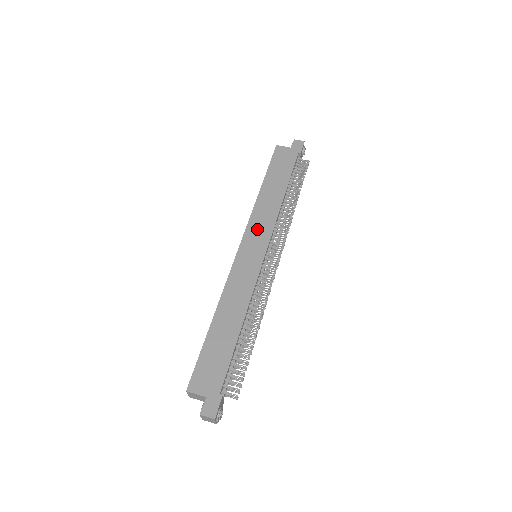
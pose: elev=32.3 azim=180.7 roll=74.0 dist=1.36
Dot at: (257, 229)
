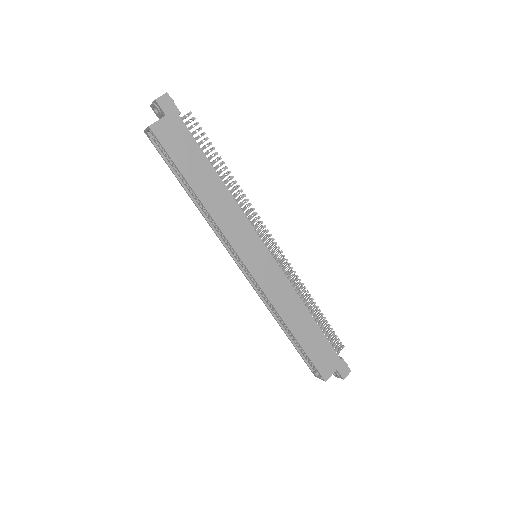
Dot at: (241, 238)
